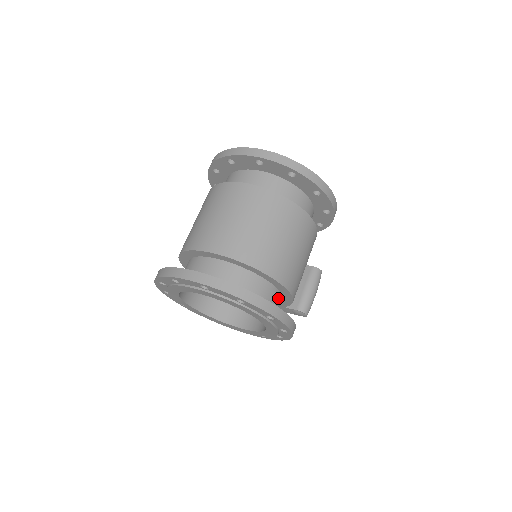
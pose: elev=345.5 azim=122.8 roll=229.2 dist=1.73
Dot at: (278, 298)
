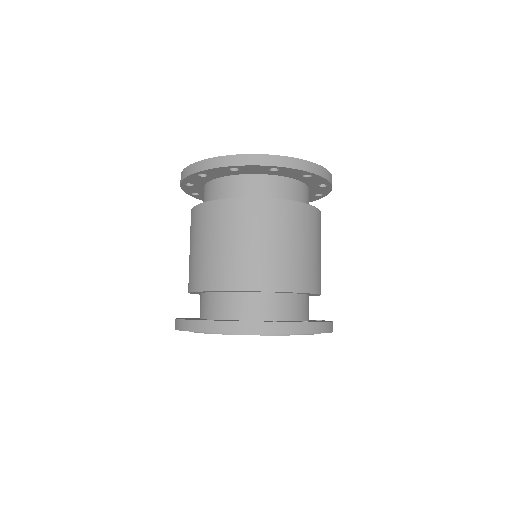
Dot at: occluded
